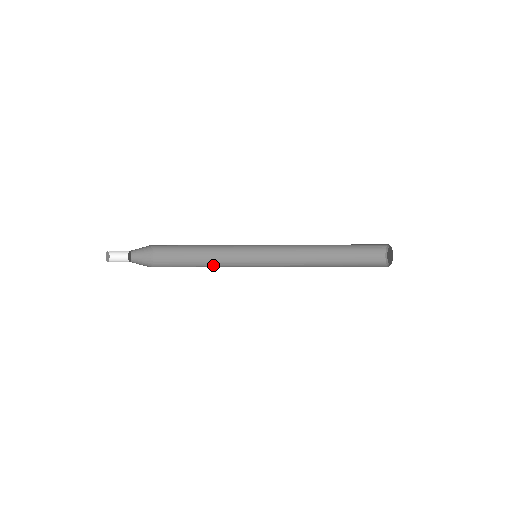
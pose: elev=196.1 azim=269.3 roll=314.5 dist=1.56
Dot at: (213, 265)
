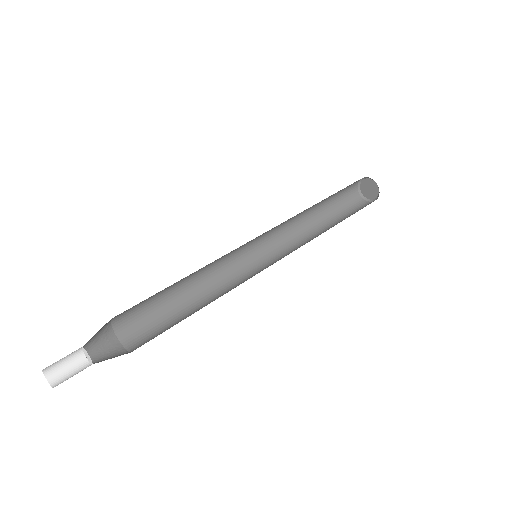
Dot at: (198, 283)
